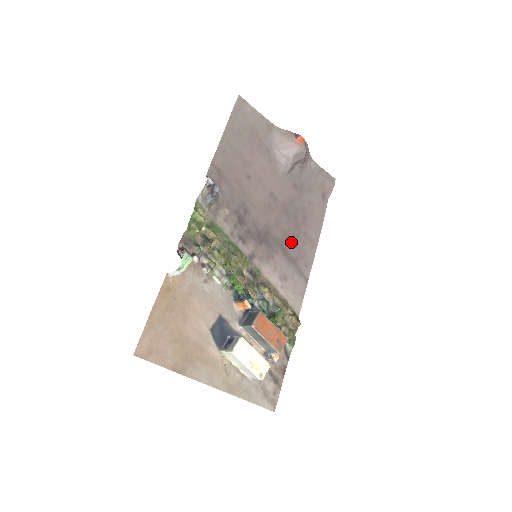
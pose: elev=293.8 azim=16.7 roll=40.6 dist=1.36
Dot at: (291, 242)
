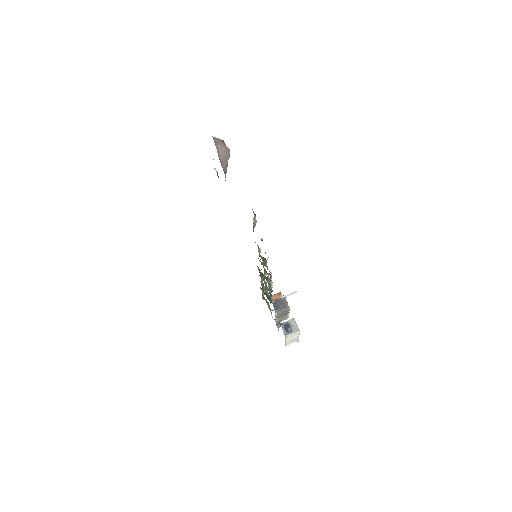
Dot at: occluded
